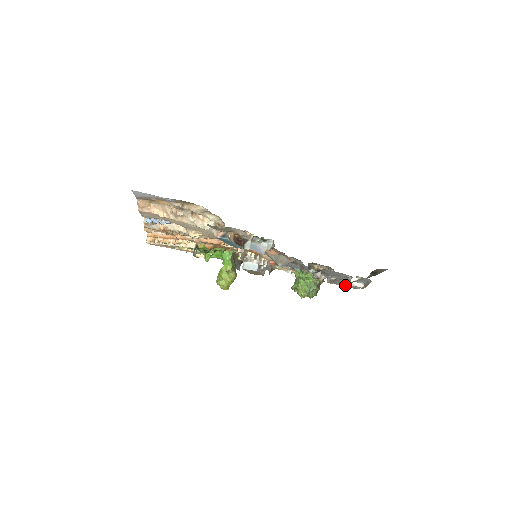
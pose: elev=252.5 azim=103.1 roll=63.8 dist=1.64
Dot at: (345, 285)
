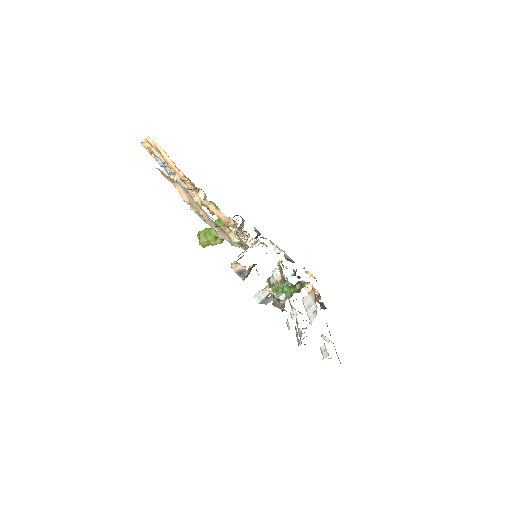
Dot at: occluded
